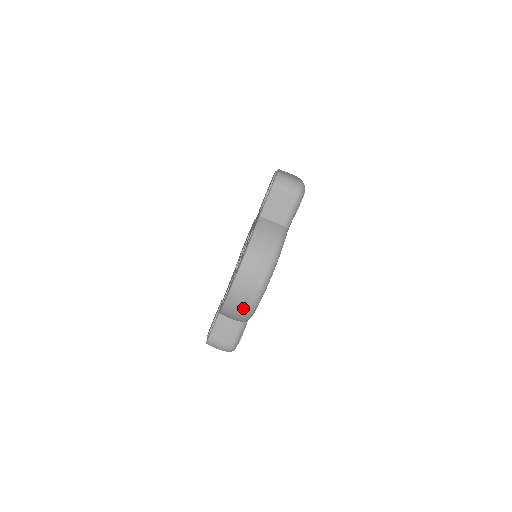
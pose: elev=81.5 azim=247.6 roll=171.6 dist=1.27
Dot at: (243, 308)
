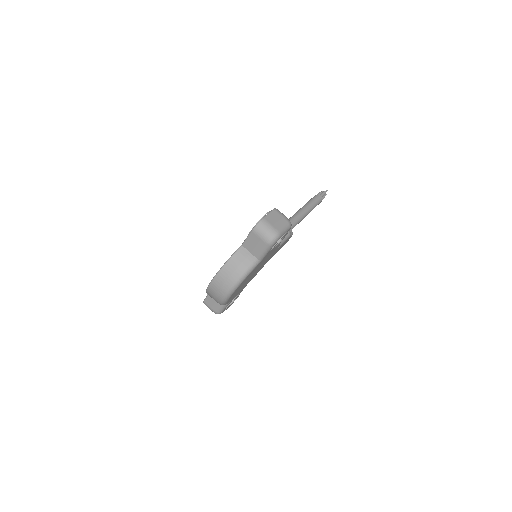
Dot at: (216, 300)
